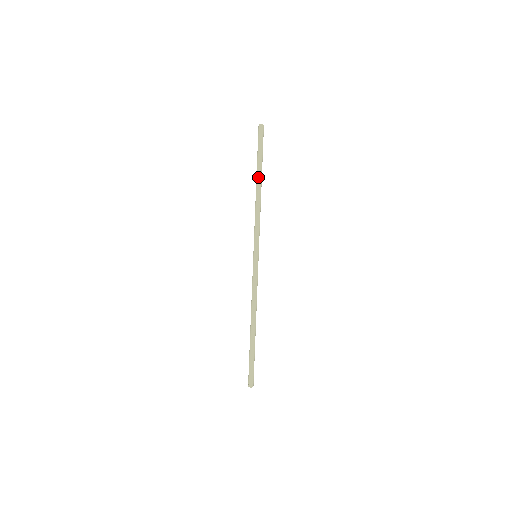
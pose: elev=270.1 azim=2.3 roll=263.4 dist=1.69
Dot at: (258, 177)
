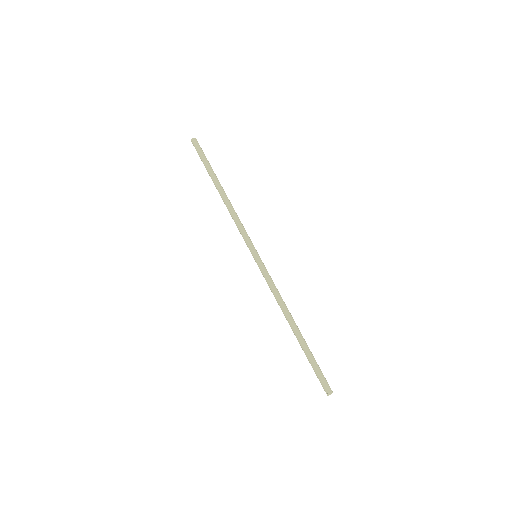
Dot at: (218, 182)
